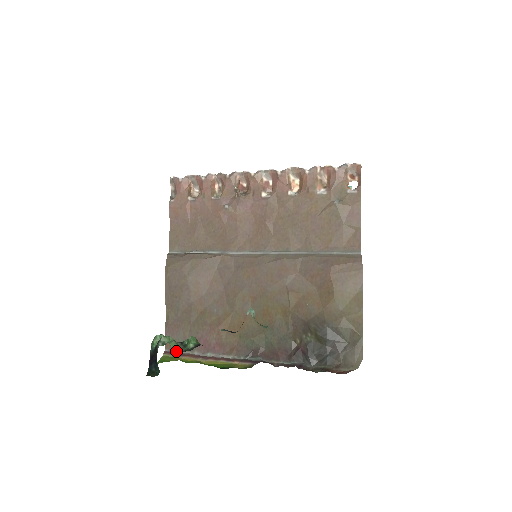
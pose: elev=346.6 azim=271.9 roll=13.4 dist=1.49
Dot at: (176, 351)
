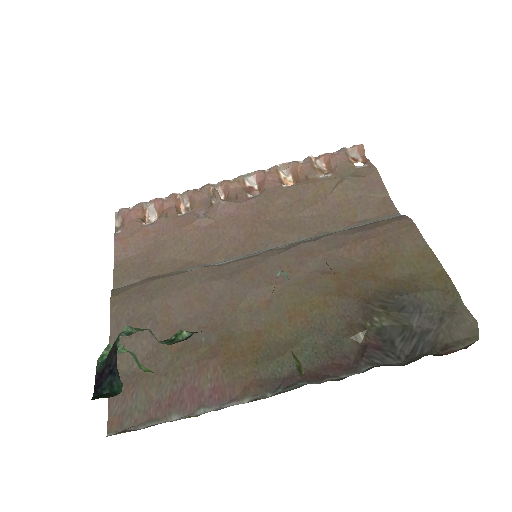
Dot at: (132, 428)
